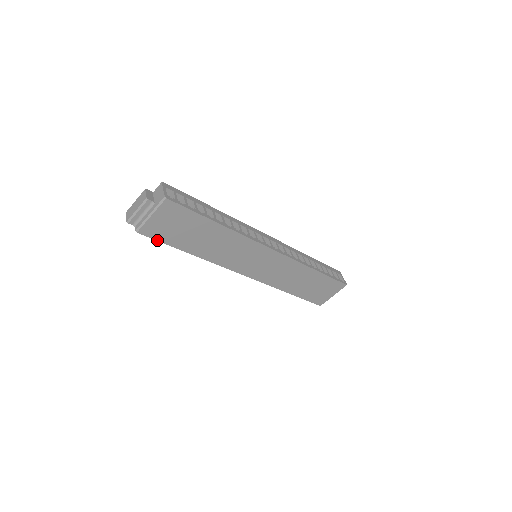
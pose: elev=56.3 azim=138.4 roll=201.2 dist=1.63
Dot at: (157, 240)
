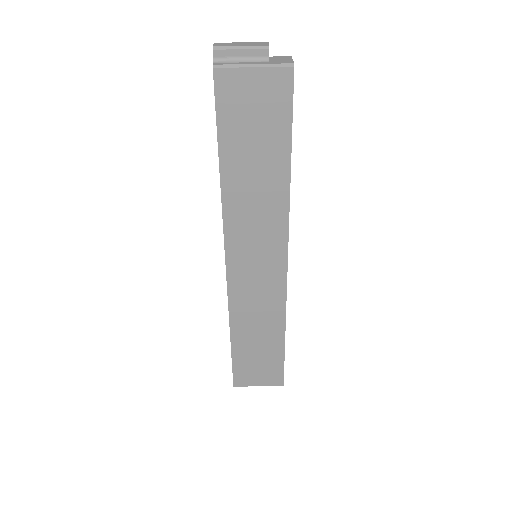
Dot at: (216, 106)
